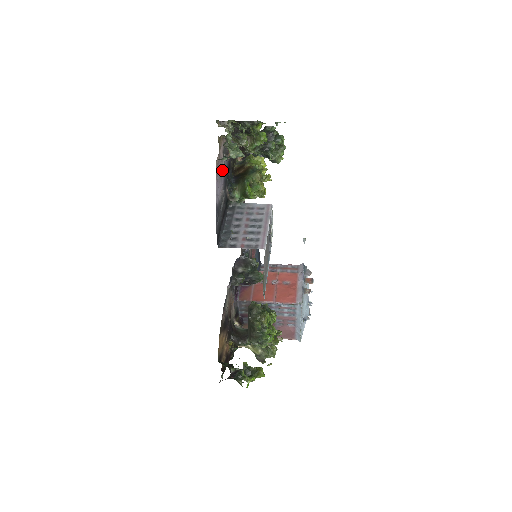
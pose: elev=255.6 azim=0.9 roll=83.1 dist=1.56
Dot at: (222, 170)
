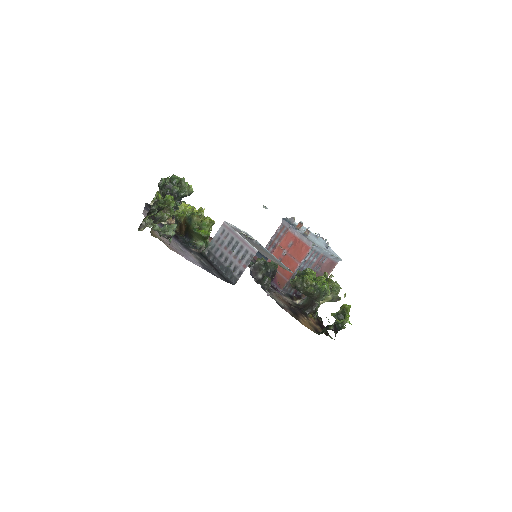
Dot at: (176, 246)
